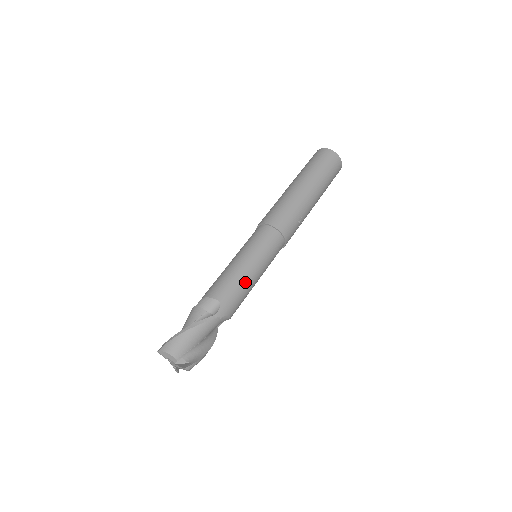
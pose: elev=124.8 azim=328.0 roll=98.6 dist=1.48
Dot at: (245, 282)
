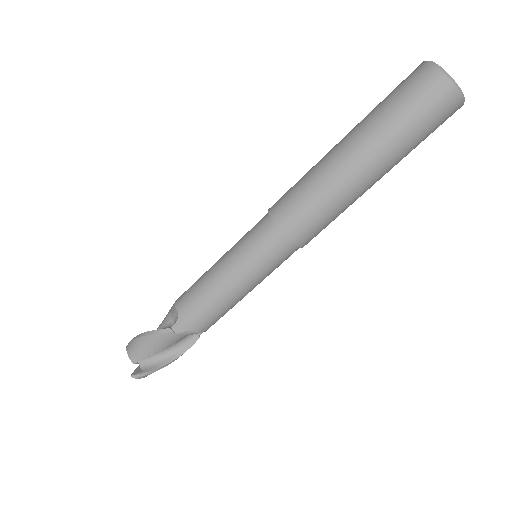
Dot at: occluded
